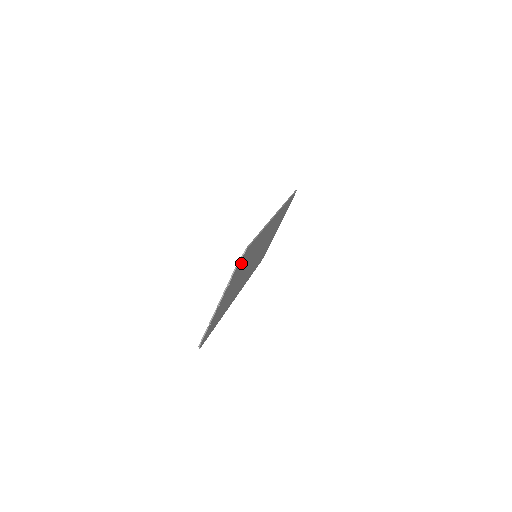
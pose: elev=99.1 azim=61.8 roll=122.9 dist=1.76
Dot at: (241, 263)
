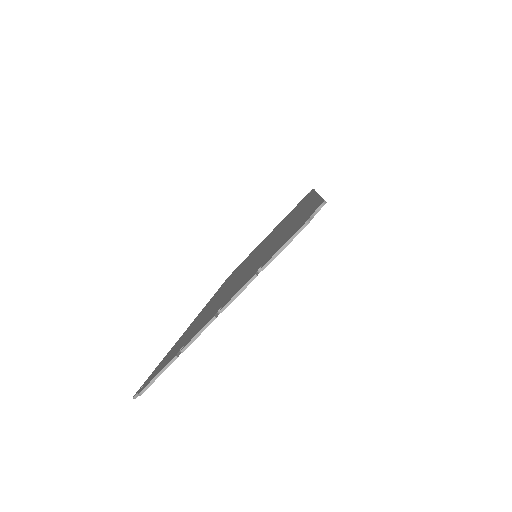
Dot at: occluded
